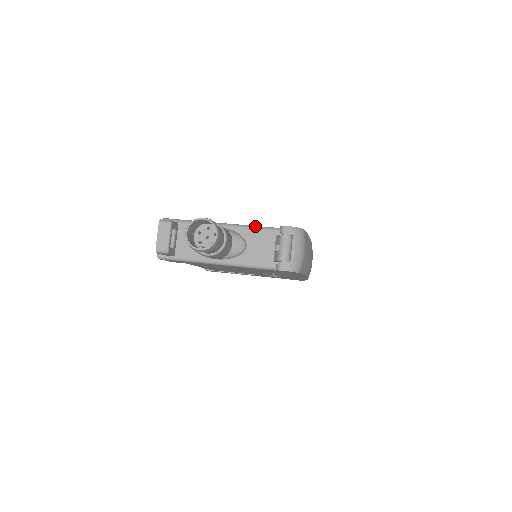
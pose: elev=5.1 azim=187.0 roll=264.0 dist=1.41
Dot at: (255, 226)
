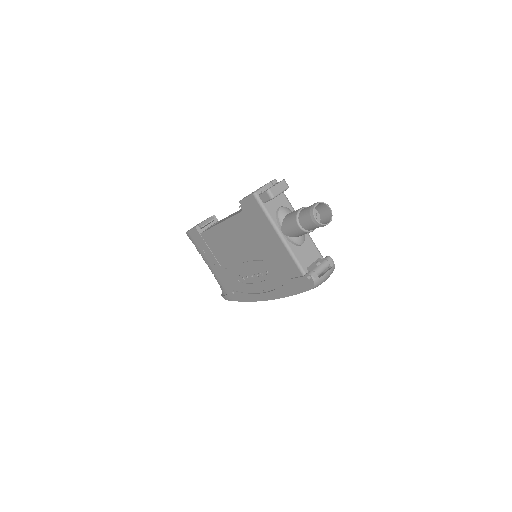
Dot at: occluded
